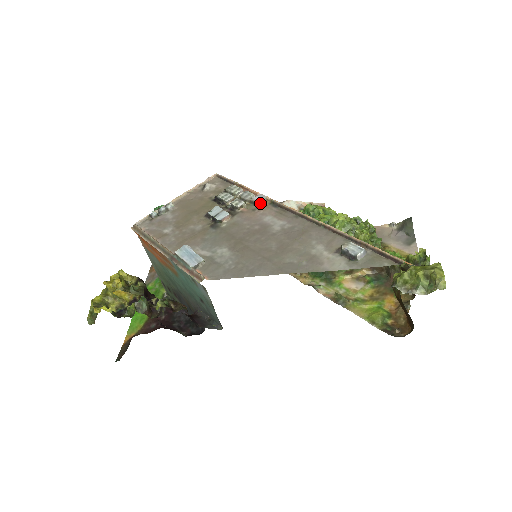
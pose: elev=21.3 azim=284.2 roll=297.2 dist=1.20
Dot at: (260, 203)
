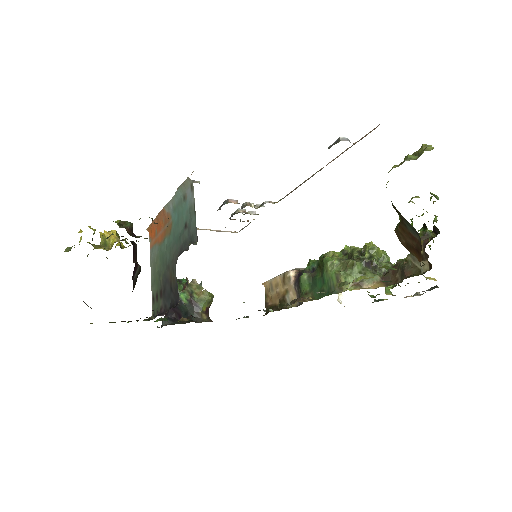
Dot at: (268, 202)
